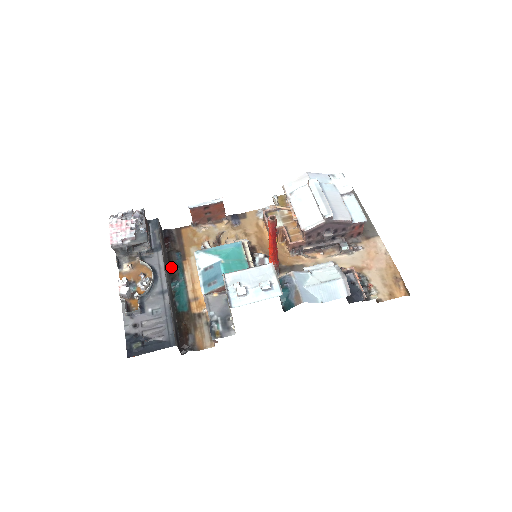
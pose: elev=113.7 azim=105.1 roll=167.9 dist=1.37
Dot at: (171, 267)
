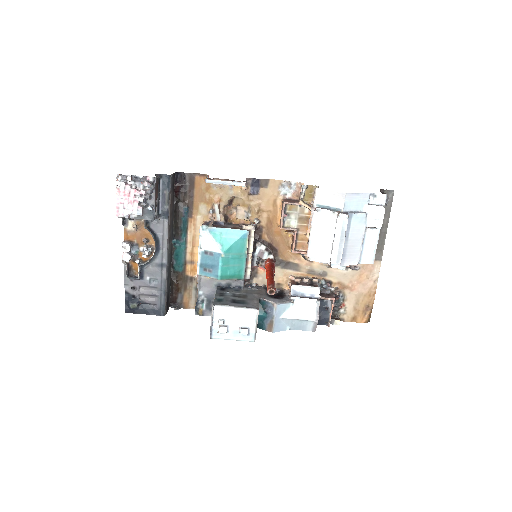
Dot at: (176, 222)
